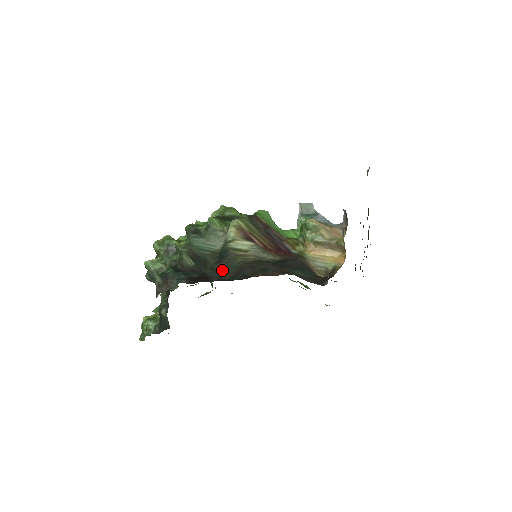
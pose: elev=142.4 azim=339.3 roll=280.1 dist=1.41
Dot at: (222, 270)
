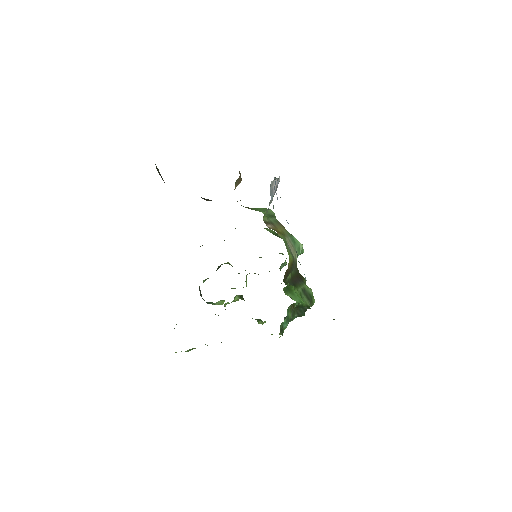
Dot at: occluded
